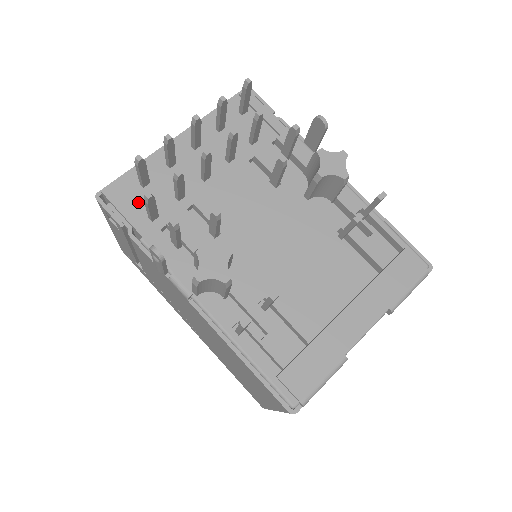
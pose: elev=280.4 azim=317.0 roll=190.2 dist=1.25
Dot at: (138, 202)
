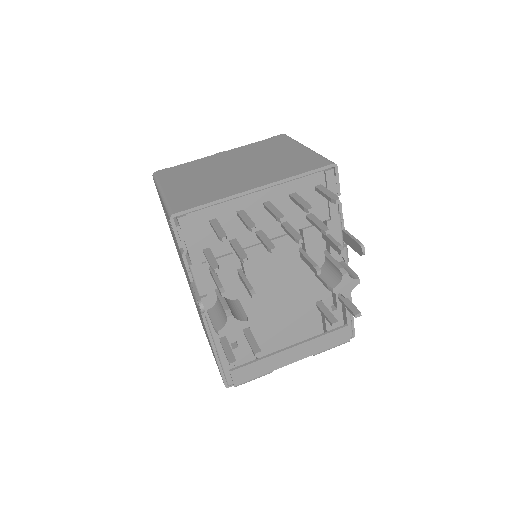
Dot at: (201, 234)
